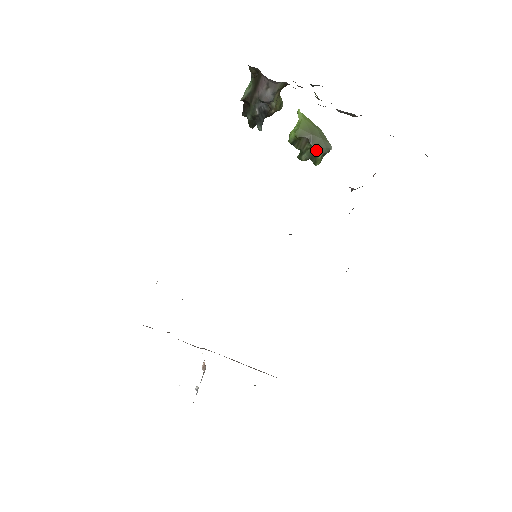
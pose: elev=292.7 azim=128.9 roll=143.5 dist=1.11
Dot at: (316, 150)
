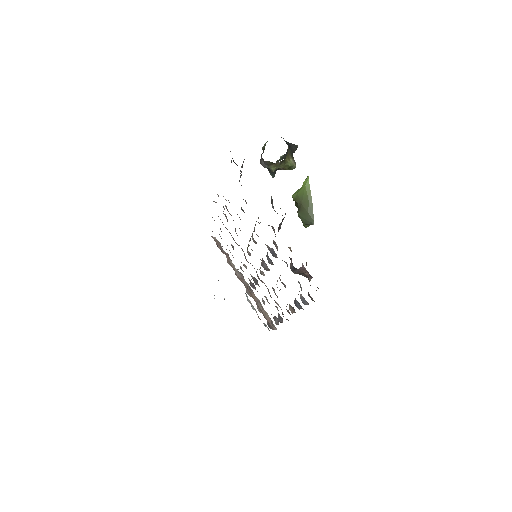
Dot at: (301, 218)
